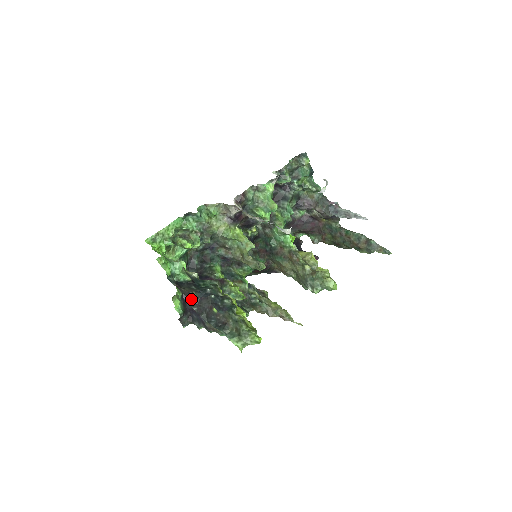
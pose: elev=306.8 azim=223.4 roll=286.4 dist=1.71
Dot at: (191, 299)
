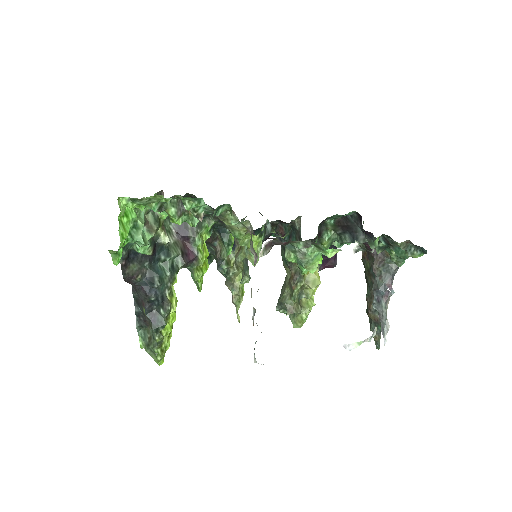
Dot at: (131, 281)
